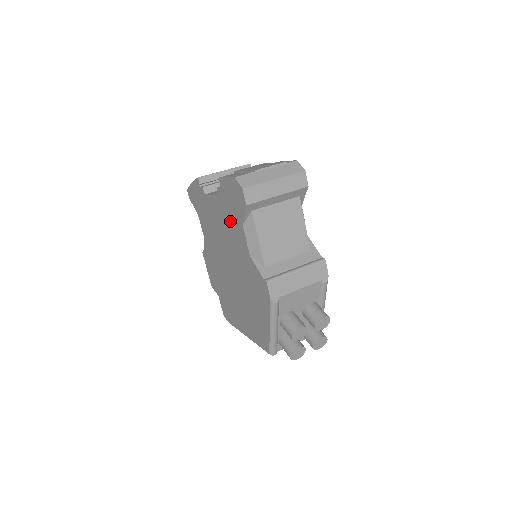
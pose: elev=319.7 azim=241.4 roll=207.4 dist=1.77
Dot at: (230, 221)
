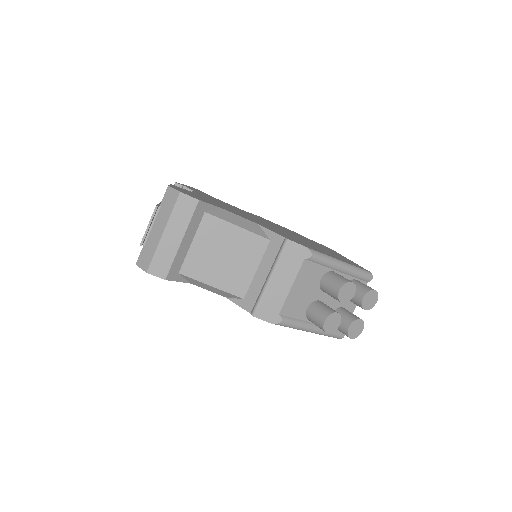
Dot at: occluded
